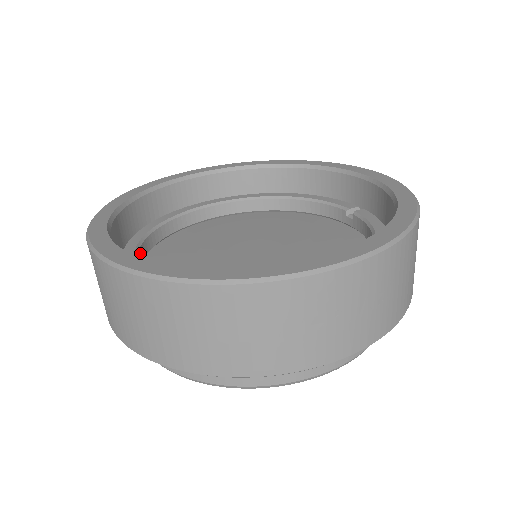
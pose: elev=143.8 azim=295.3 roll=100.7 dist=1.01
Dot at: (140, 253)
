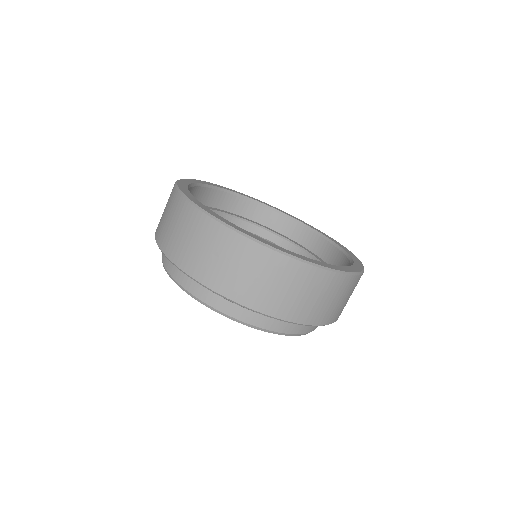
Dot at: occluded
